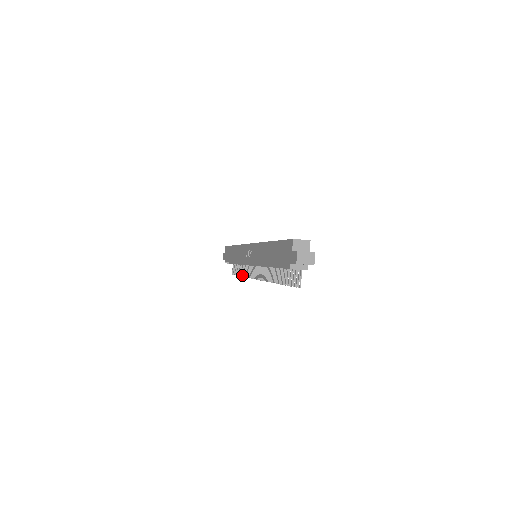
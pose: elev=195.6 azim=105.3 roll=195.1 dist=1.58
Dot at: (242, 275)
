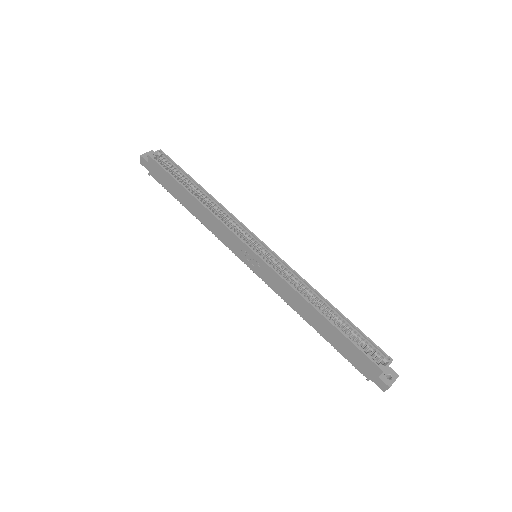
Dot at: occluded
